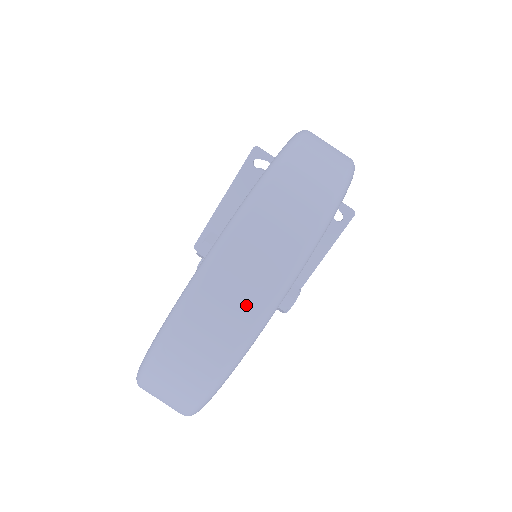
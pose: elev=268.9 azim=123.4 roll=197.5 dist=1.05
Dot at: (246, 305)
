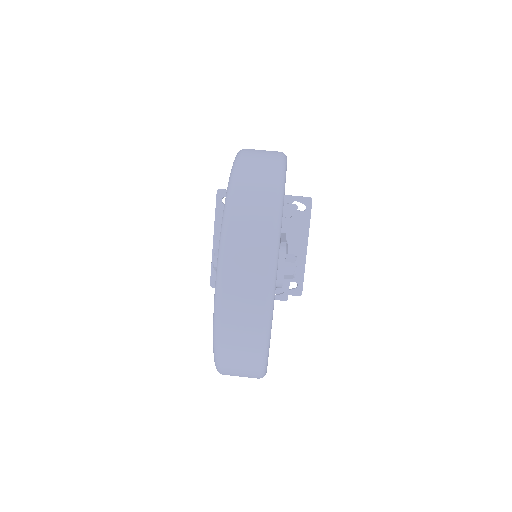
Dot at: (258, 258)
